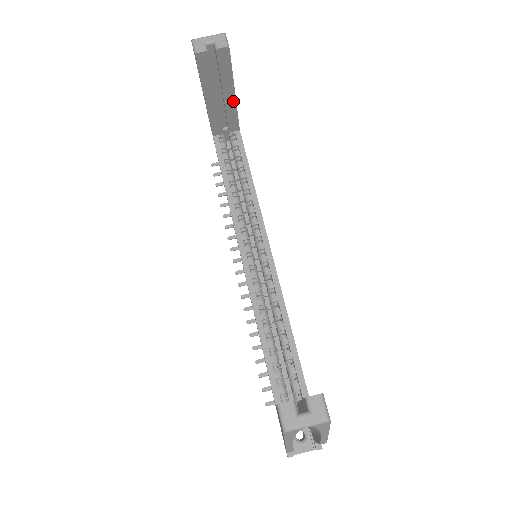
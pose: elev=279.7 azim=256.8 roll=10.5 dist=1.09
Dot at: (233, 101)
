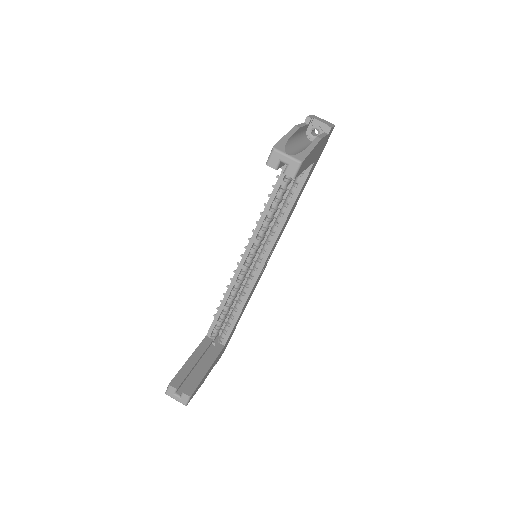
Dot at: occluded
